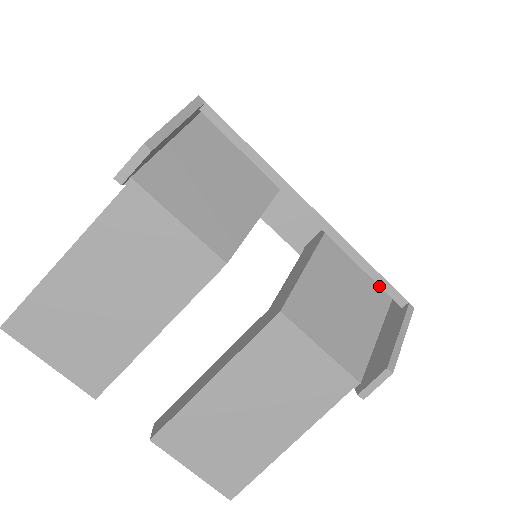
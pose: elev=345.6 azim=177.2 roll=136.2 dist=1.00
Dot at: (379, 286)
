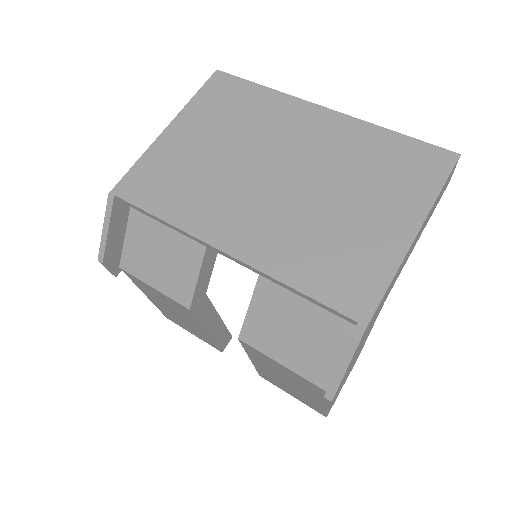
Dot at: occluded
